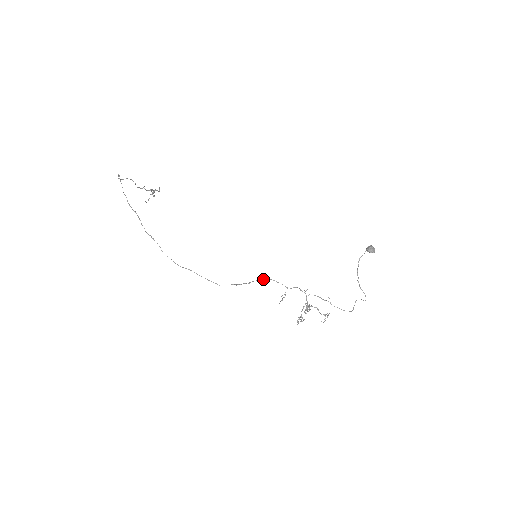
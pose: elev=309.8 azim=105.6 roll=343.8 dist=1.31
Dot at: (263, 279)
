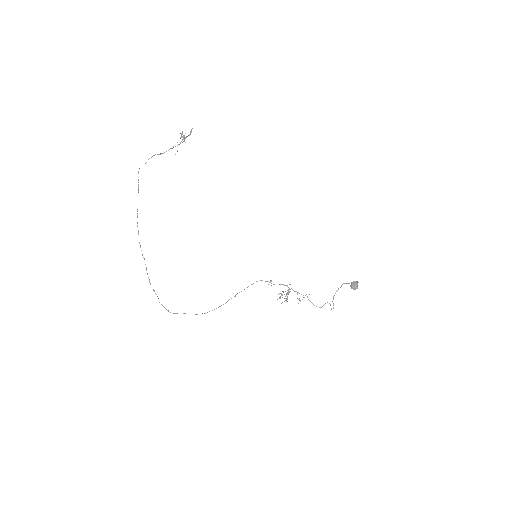
Dot at: occluded
